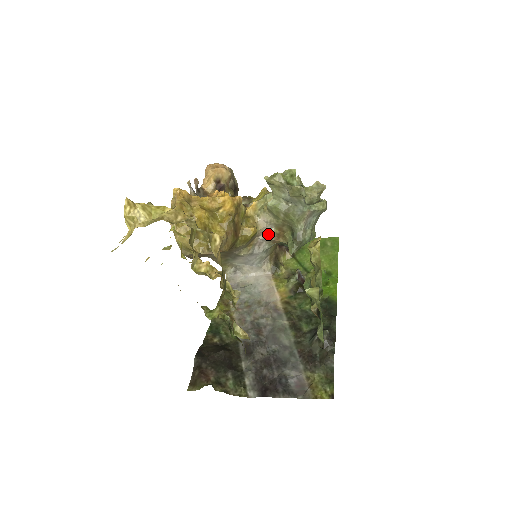
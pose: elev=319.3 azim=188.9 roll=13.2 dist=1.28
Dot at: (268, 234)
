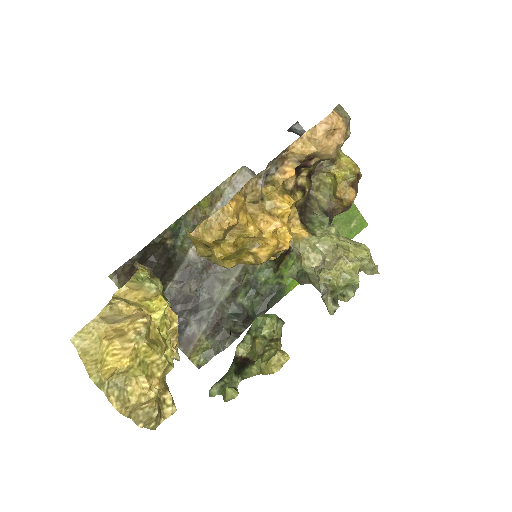
Dot at: occluded
